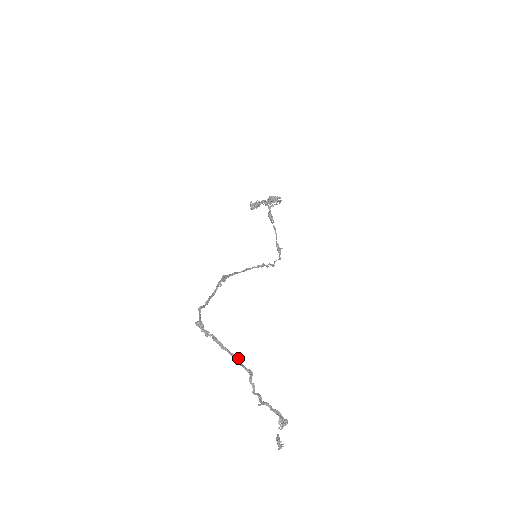
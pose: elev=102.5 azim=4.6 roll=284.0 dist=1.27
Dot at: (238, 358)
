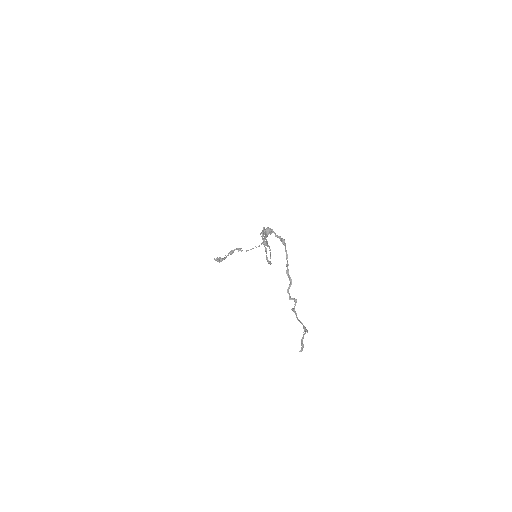
Dot at: (287, 266)
